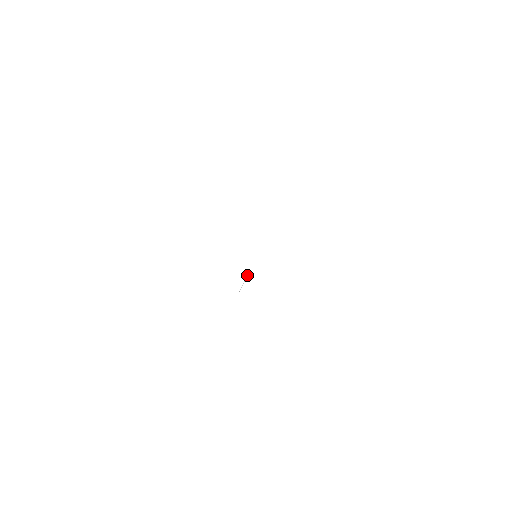
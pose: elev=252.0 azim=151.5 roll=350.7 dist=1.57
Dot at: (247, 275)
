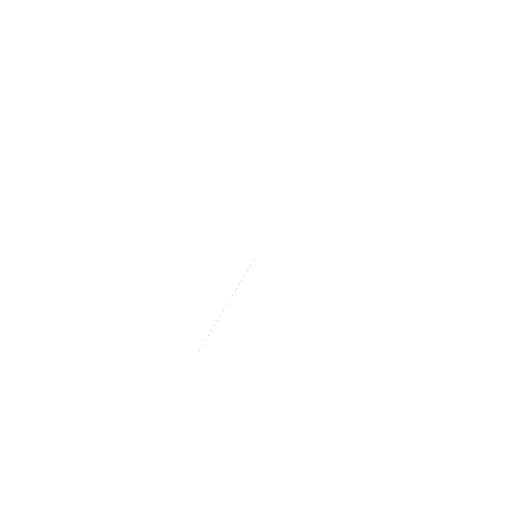
Dot at: (234, 292)
